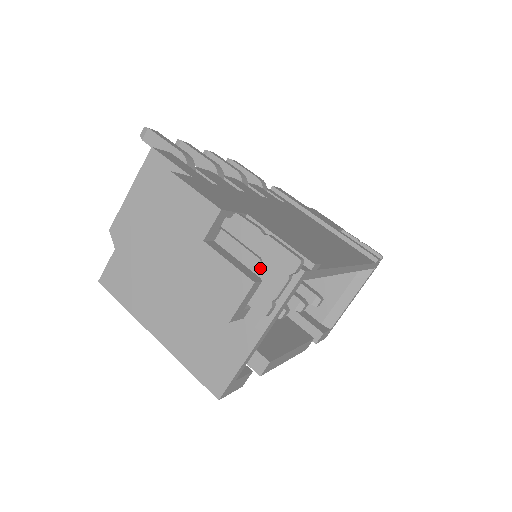
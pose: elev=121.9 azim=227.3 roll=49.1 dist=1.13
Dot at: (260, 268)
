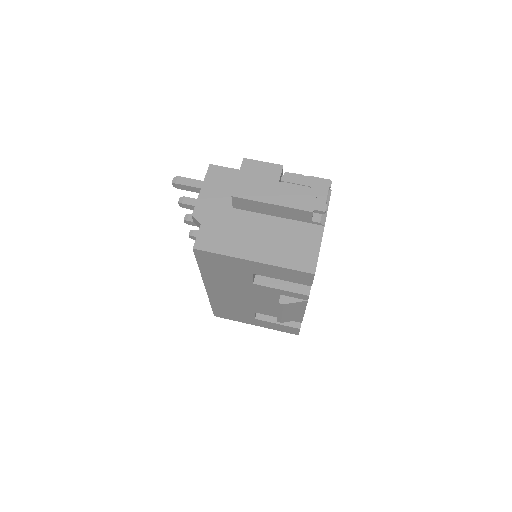
Dot at: occluded
